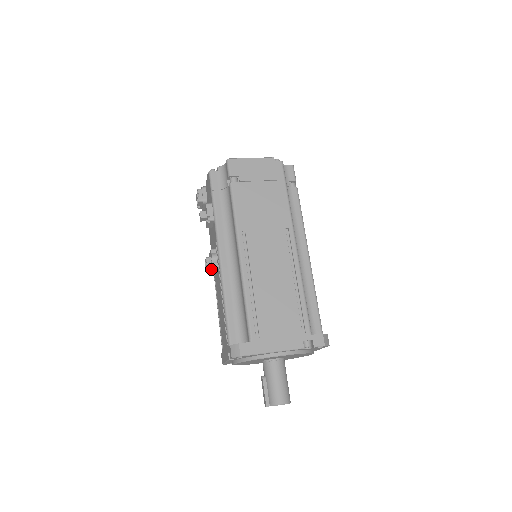
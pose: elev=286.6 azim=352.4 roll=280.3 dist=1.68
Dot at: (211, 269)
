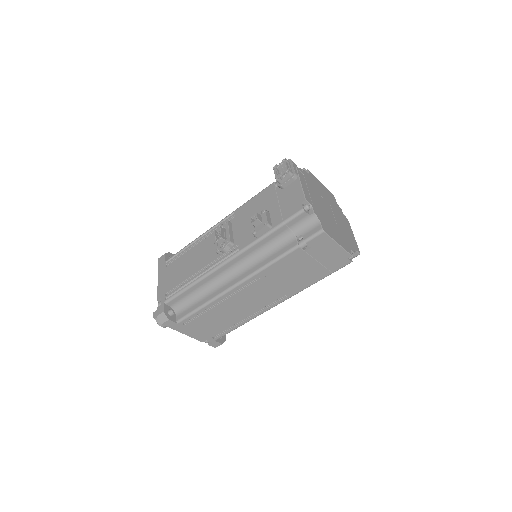
Dot at: (216, 242)
